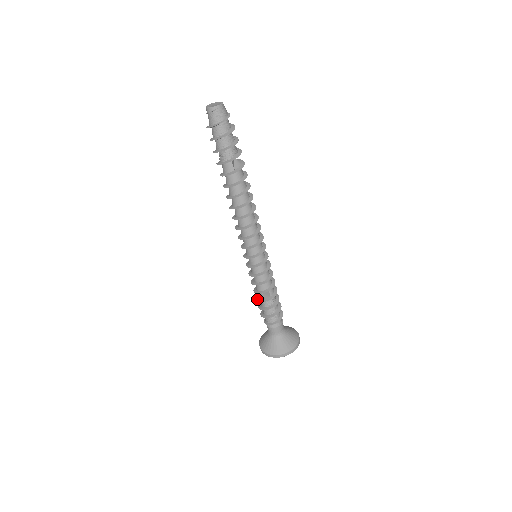
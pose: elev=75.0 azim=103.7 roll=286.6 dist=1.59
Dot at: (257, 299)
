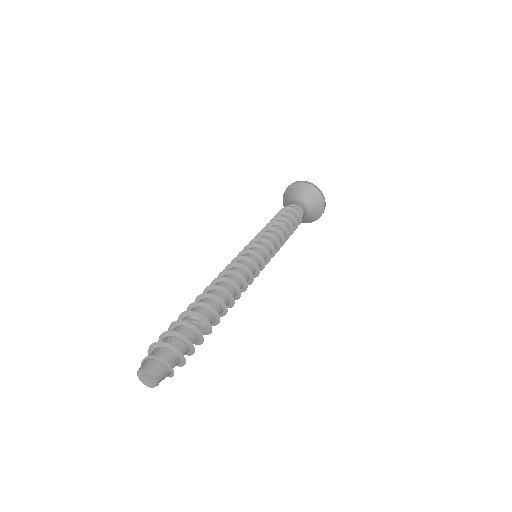
Dot at: occluded
